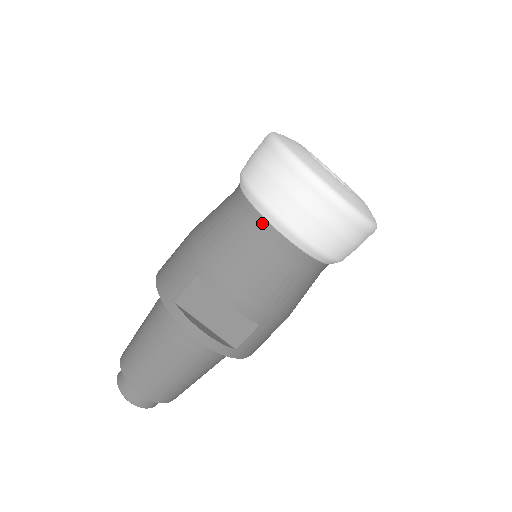
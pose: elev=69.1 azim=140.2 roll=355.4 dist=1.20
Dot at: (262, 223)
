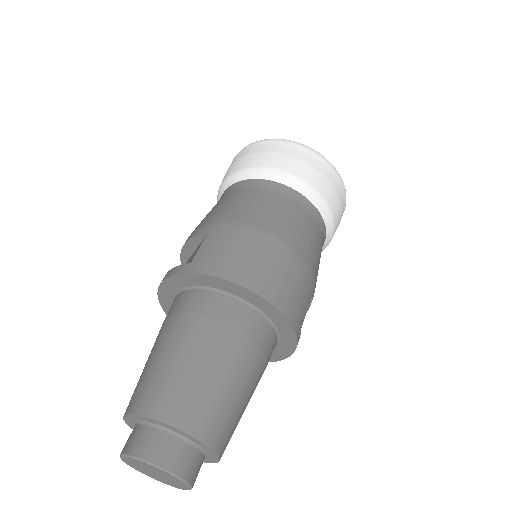
Dot at: occluded
